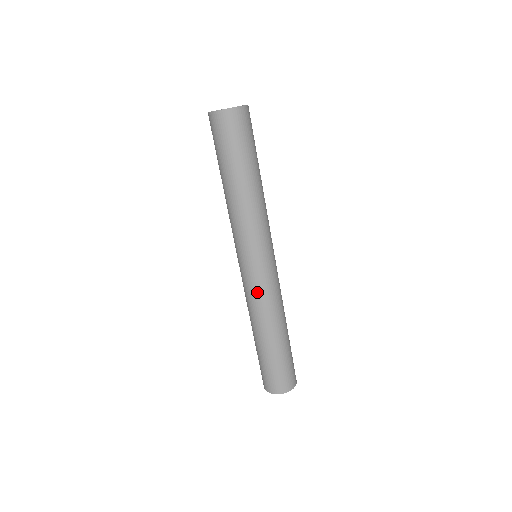
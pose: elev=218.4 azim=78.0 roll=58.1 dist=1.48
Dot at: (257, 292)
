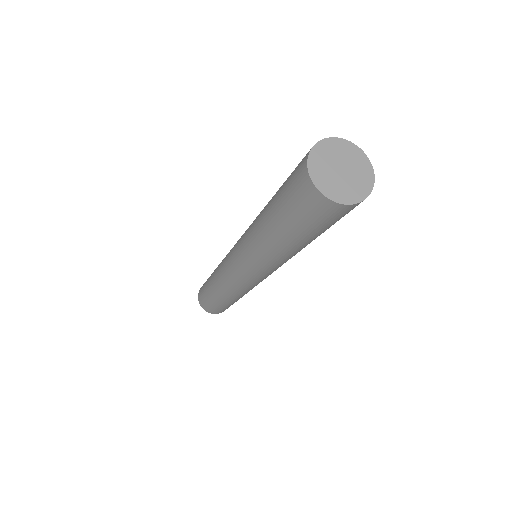
Dot at: (244, 288)
